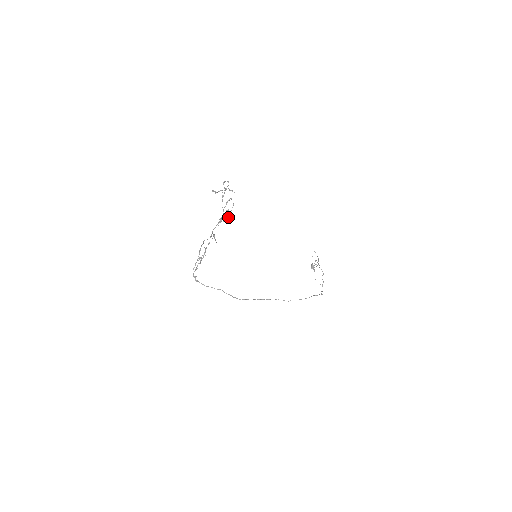
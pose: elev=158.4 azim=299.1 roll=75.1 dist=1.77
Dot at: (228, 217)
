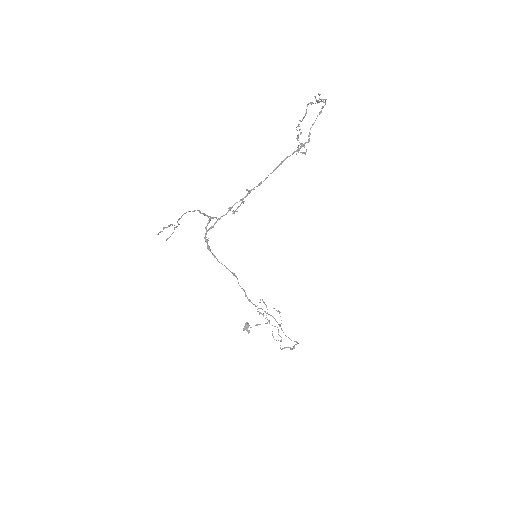
Dot at: (306, 150)
